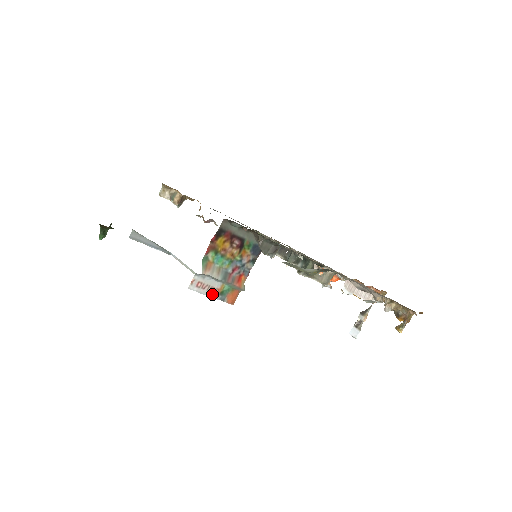
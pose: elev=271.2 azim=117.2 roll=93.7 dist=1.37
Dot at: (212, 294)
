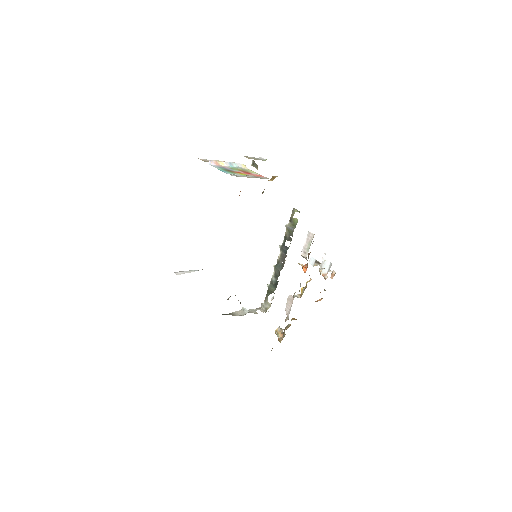
Dot at: occluded
